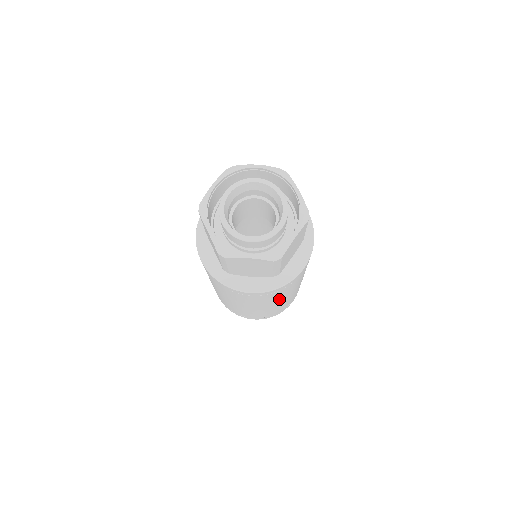
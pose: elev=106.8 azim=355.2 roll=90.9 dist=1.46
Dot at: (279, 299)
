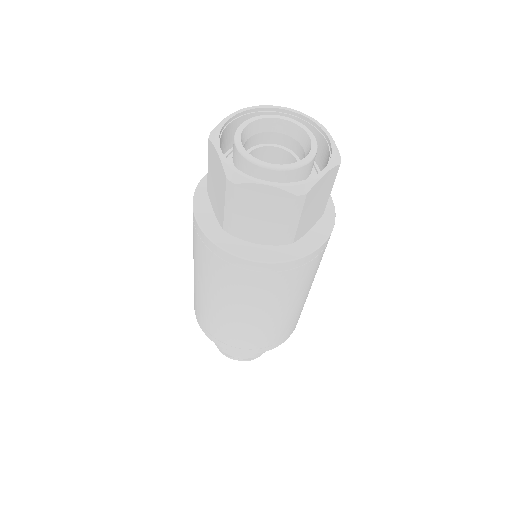
Dot at: (281, 301)
